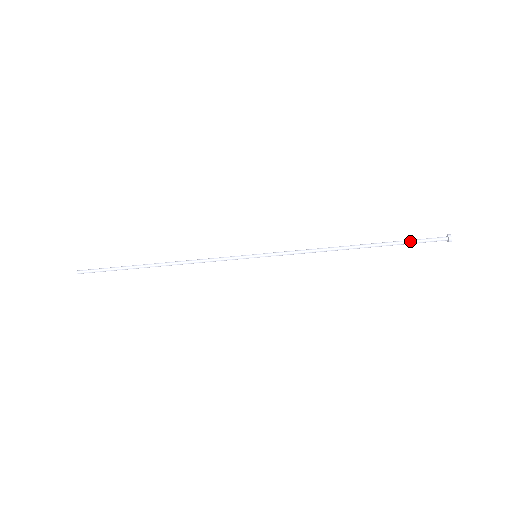
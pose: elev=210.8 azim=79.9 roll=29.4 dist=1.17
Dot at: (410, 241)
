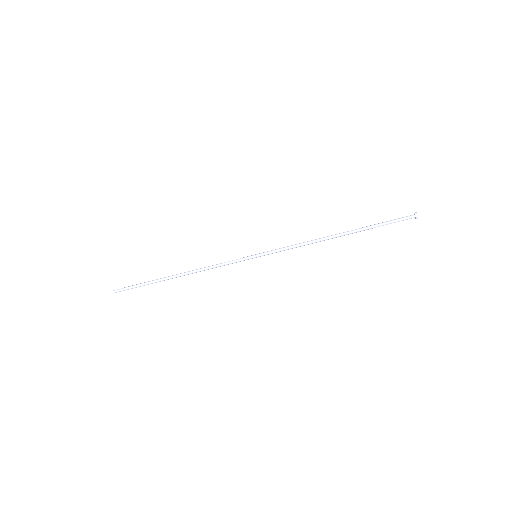
Dot at: (383, 223)
